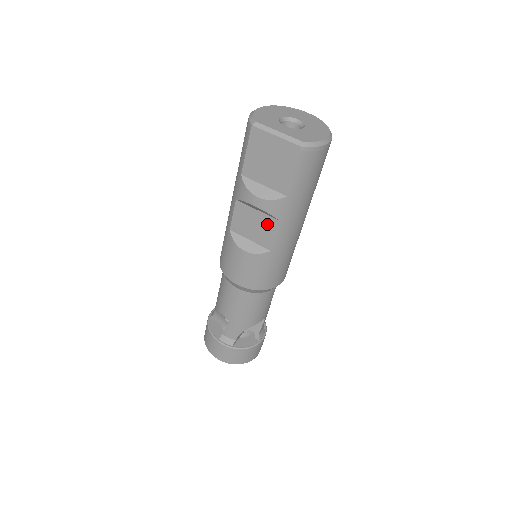
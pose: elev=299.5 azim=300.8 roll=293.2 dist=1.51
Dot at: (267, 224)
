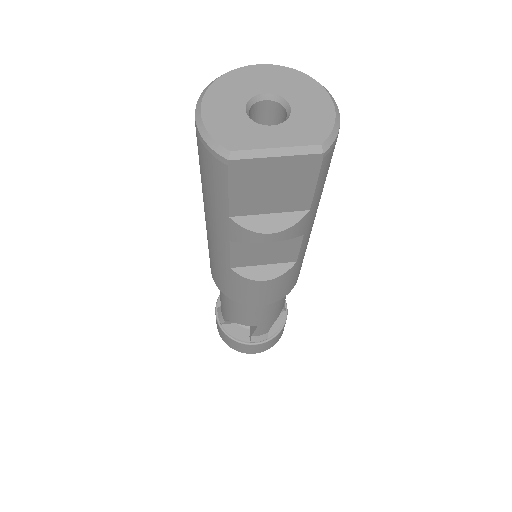
Dot at: (285, 244)
